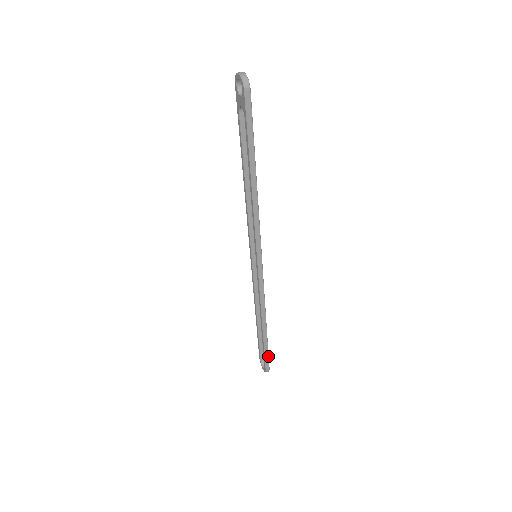
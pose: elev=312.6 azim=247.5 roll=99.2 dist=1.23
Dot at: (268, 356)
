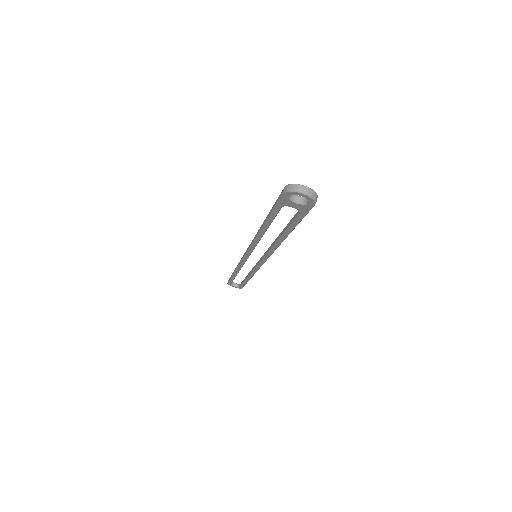
Dot at: occluded
